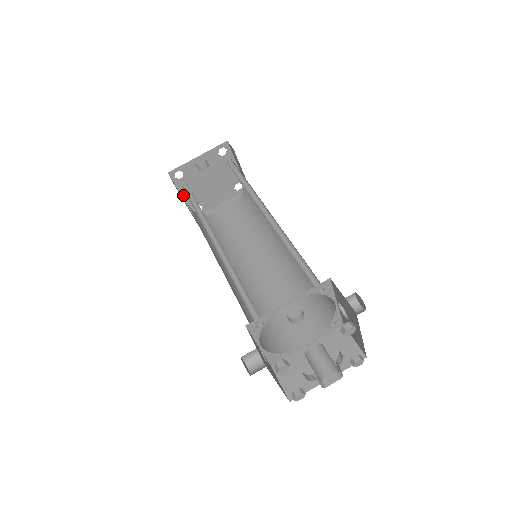
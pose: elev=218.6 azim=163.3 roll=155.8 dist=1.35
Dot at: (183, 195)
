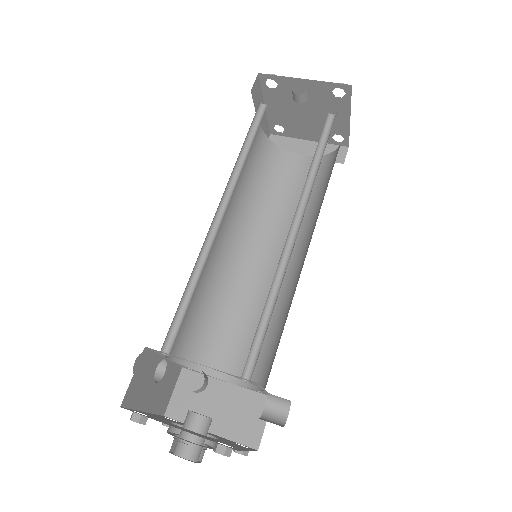
Dot at: (267, 106)
